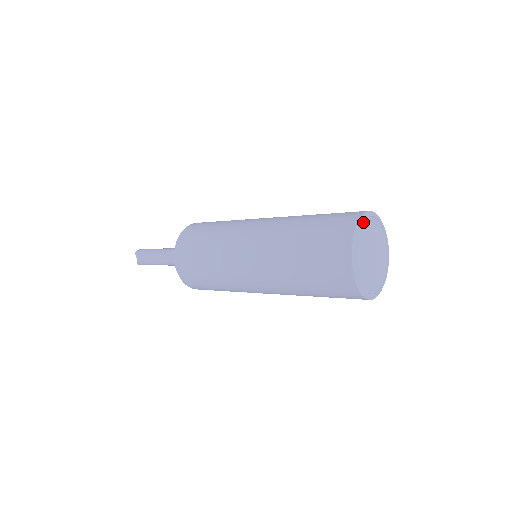
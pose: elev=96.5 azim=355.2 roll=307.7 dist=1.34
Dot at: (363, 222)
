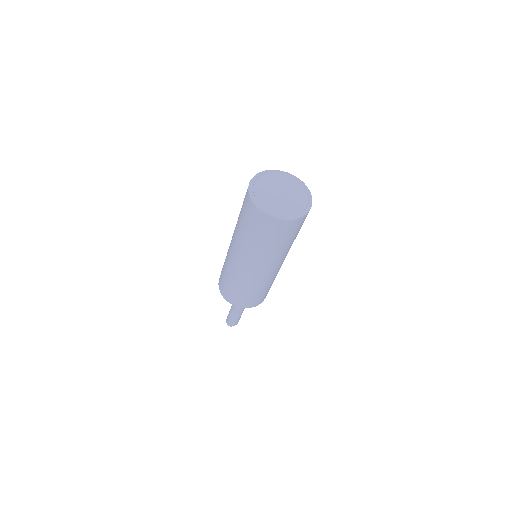
Dot at: (277, 171)
